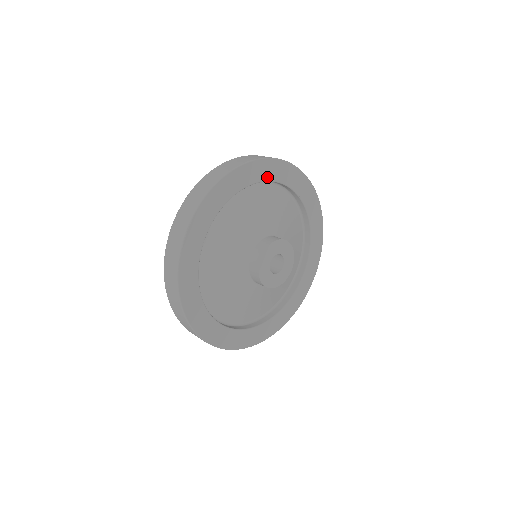
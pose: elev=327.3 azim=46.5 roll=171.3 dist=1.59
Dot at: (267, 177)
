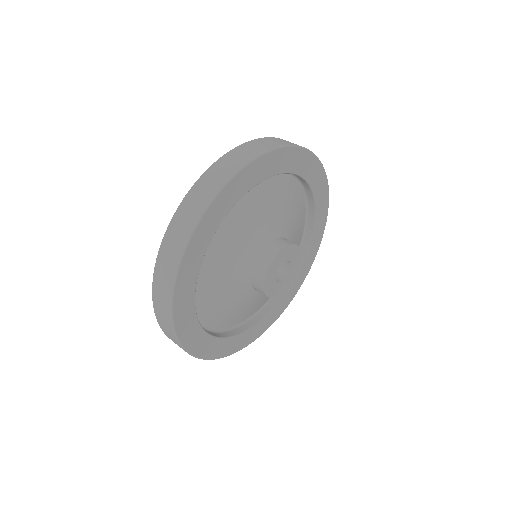
Dot at: (317, 194)
